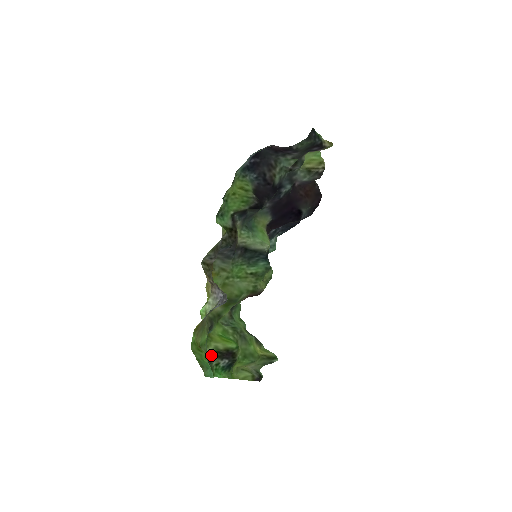
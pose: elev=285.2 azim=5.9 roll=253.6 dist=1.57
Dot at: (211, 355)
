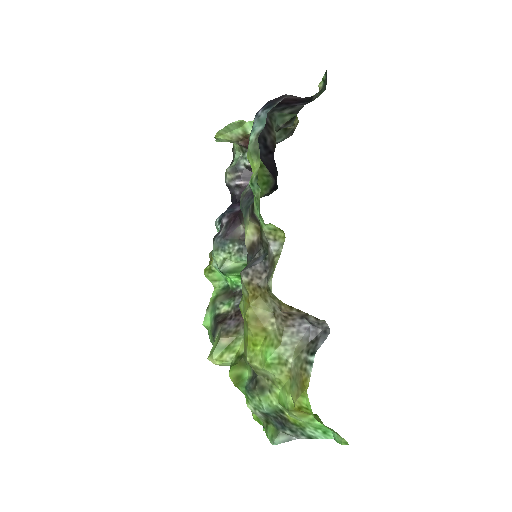
Dot at: occluded
